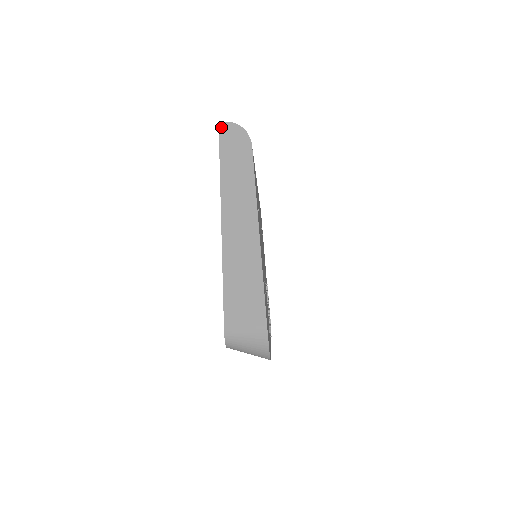
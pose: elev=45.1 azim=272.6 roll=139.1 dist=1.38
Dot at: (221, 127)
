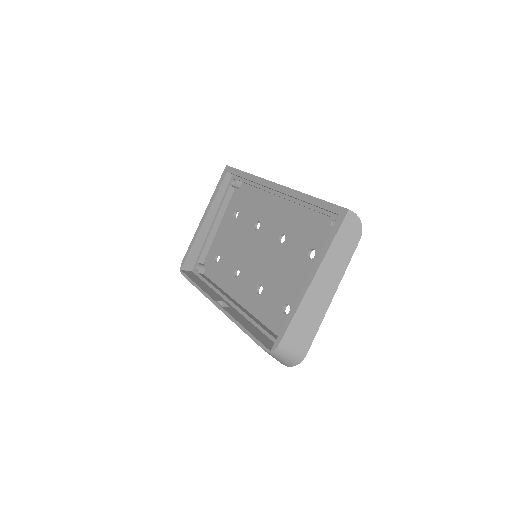
Dot at: (349, 213)
